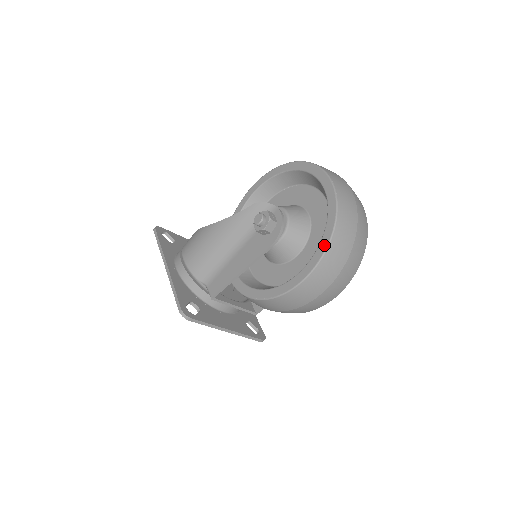
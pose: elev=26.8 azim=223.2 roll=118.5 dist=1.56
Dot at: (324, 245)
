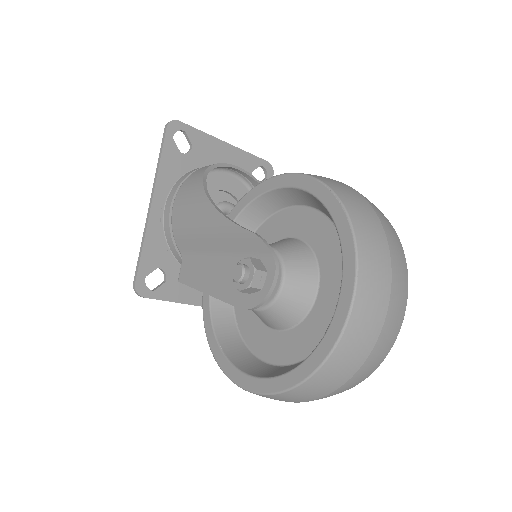
Dot at: (281, 385)
